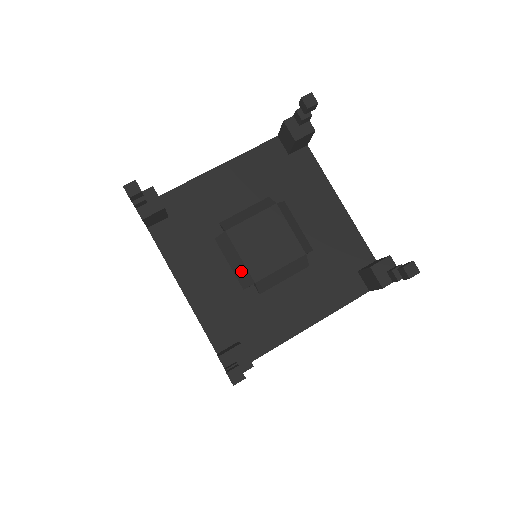
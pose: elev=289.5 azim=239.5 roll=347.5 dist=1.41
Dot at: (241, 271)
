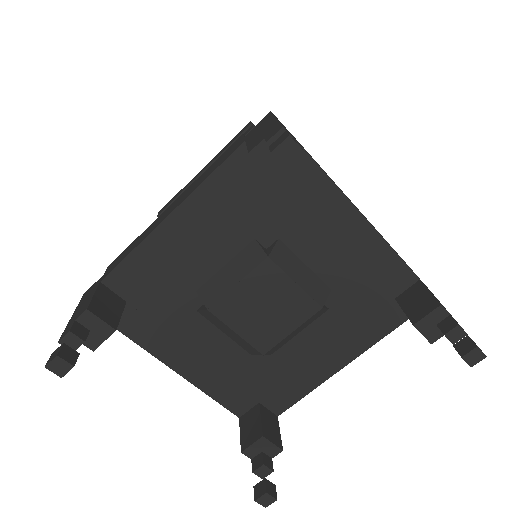
Dot at: (242, 343)
